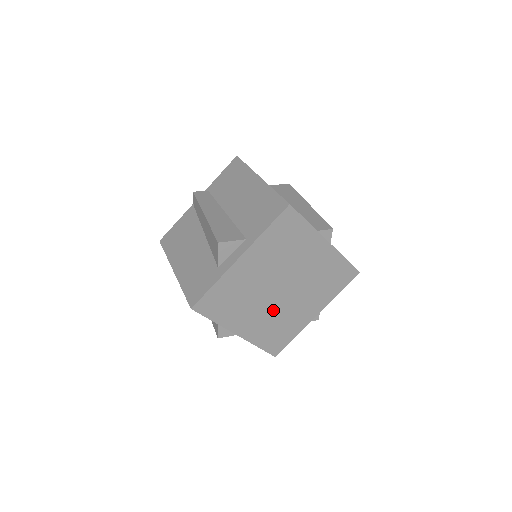
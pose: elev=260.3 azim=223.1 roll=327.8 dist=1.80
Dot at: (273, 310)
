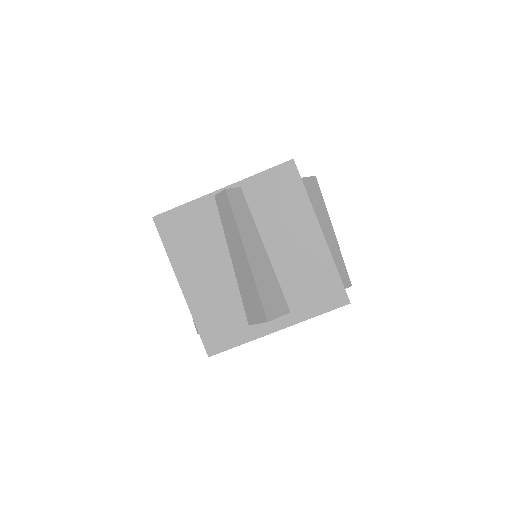
Dot at: occluded
